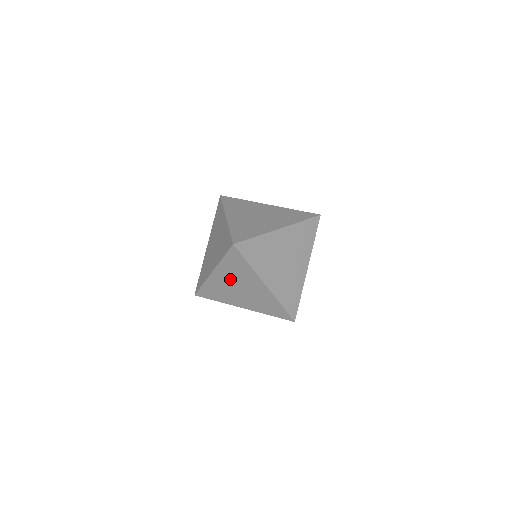
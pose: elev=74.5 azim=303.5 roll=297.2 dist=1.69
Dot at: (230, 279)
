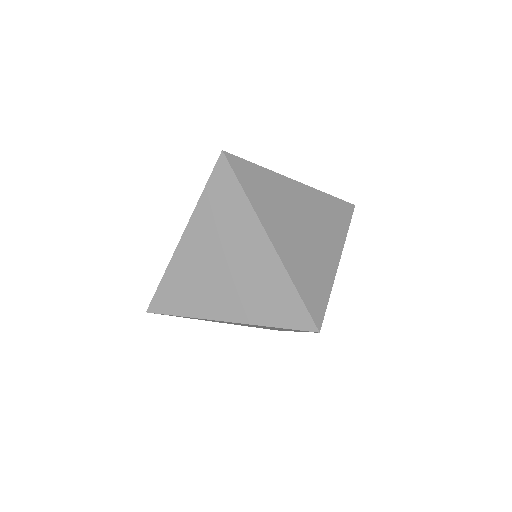
Dot at: (210, 244)
